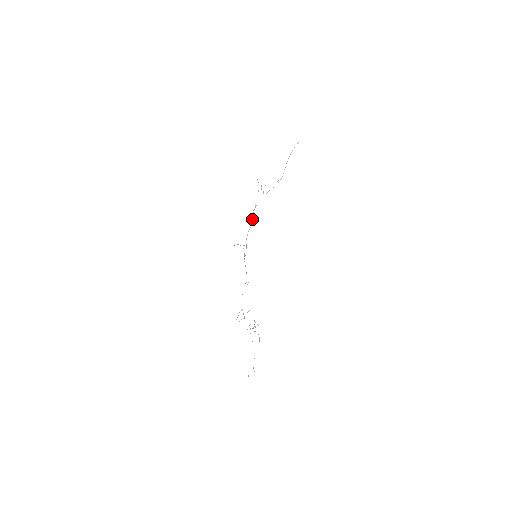
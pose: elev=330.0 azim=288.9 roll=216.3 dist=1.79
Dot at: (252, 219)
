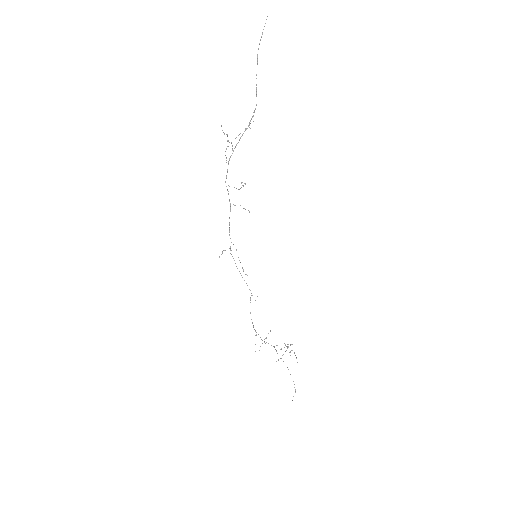
Dot at: occluded
